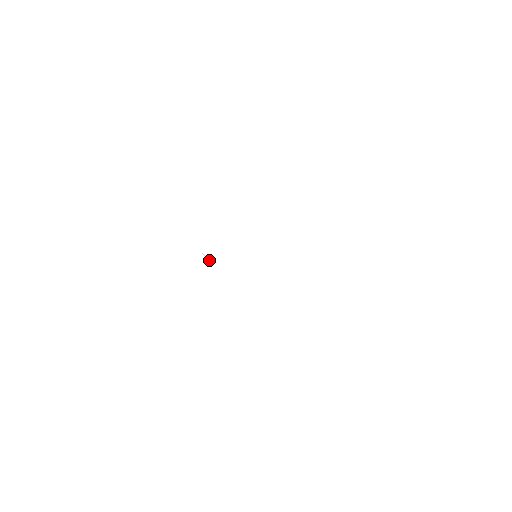
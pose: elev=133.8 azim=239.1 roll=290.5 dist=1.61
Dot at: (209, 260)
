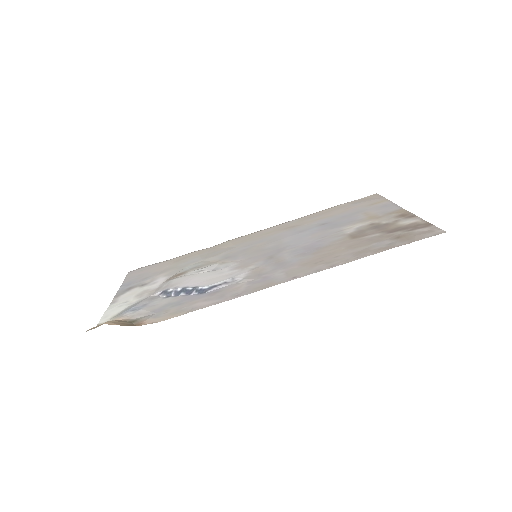
Dot at: (193, 265)
